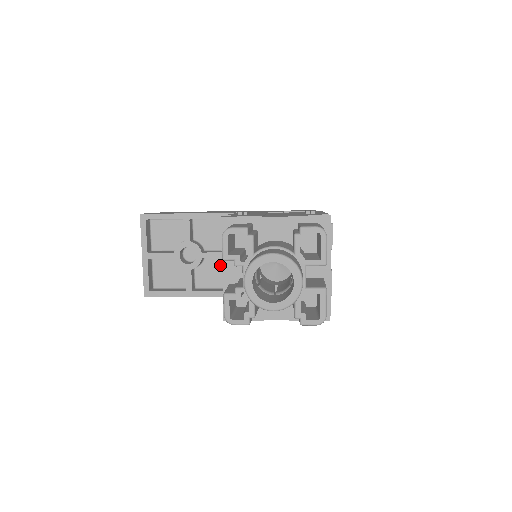
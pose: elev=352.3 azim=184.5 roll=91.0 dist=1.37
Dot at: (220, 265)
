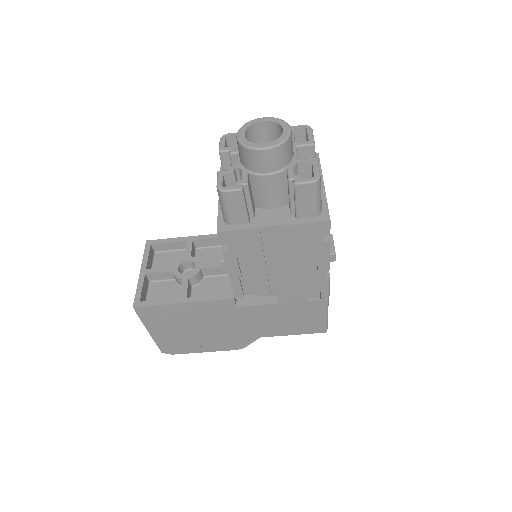
Dot at: (219, 283)
